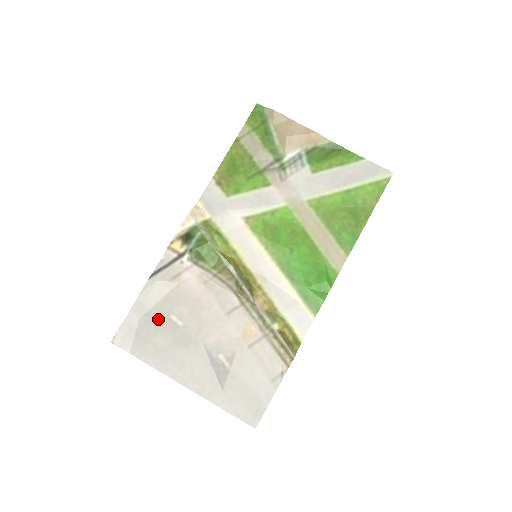
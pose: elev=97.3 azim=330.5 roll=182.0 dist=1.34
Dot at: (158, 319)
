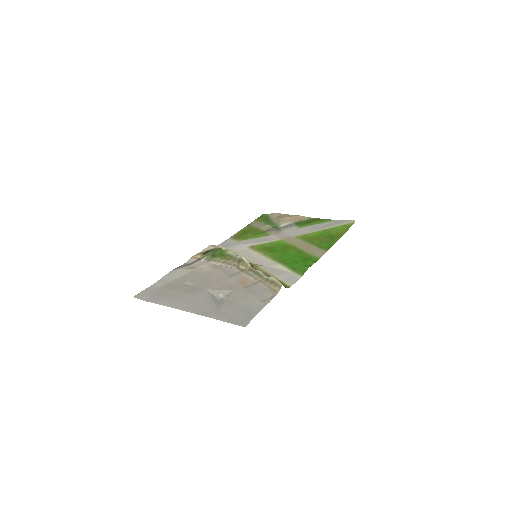
Dot at: (174, 285)
